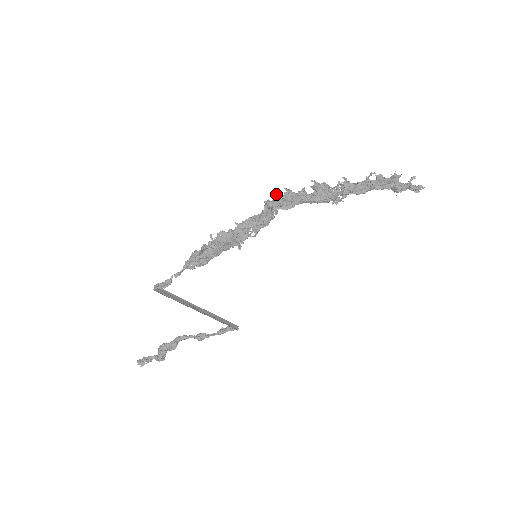
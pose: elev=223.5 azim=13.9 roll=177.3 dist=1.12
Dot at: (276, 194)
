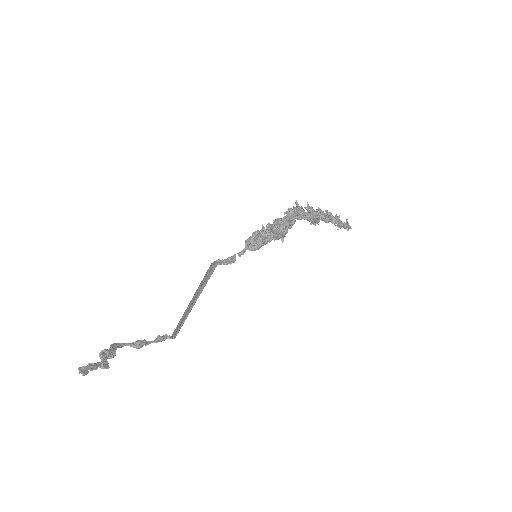
Dot at: (297, 205)
